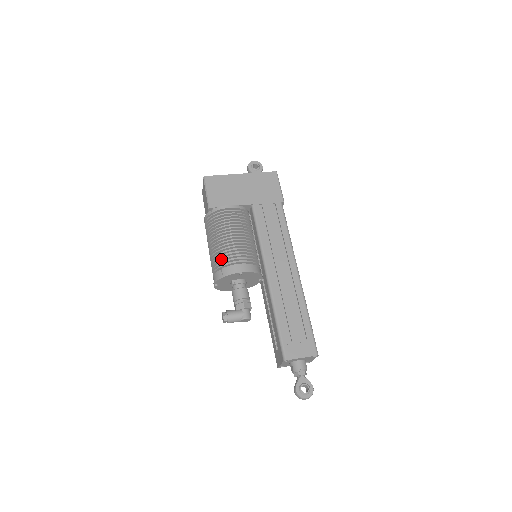
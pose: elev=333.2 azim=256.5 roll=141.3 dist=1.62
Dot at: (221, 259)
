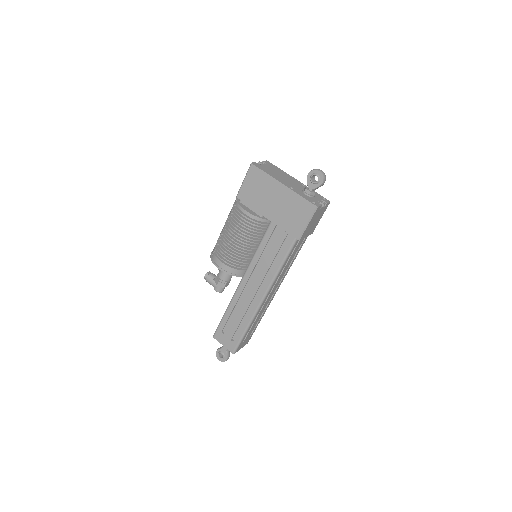
Dot at: (217, 245)
